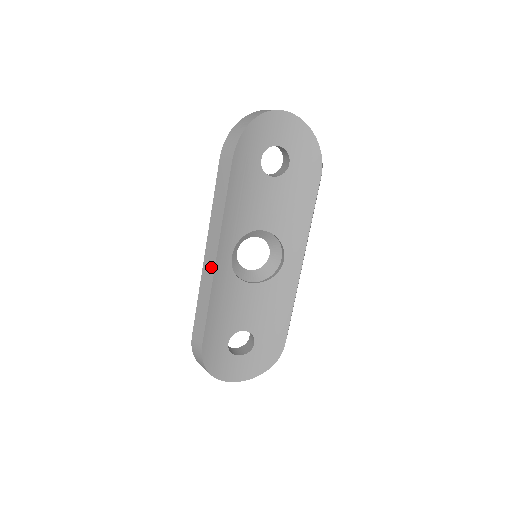
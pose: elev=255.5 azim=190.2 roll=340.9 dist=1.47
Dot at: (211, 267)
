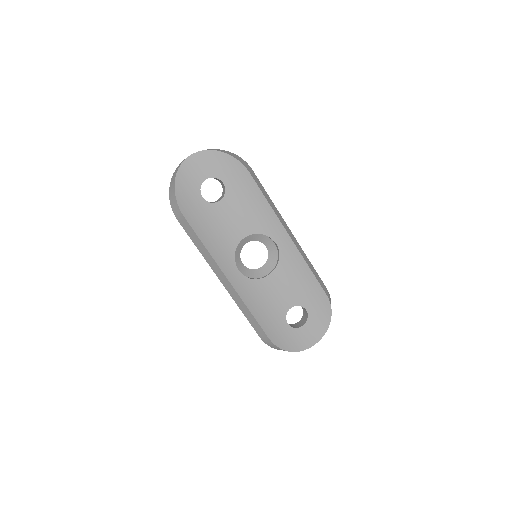
Dot at: (231, 288)
